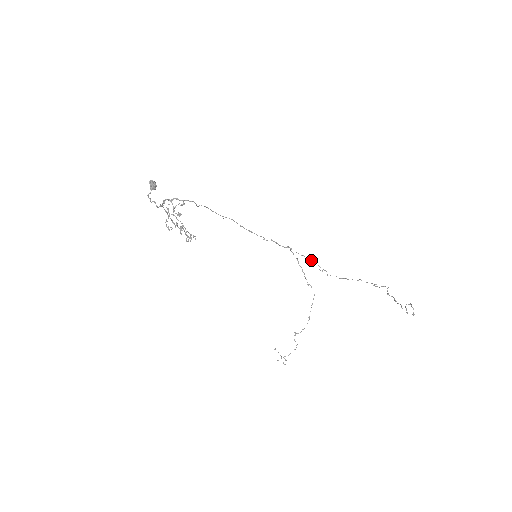
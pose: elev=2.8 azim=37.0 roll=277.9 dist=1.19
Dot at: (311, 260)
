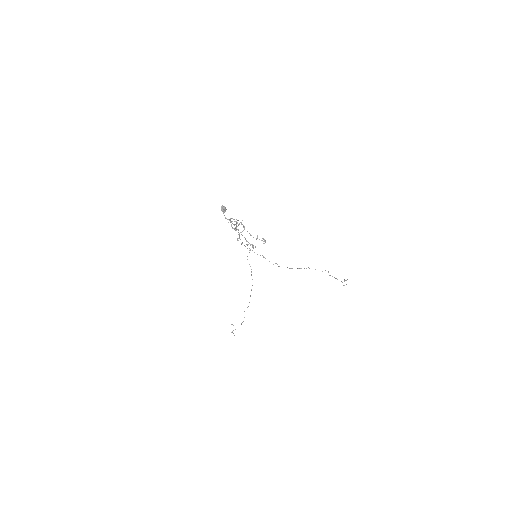
Dot at: (263, 257)
